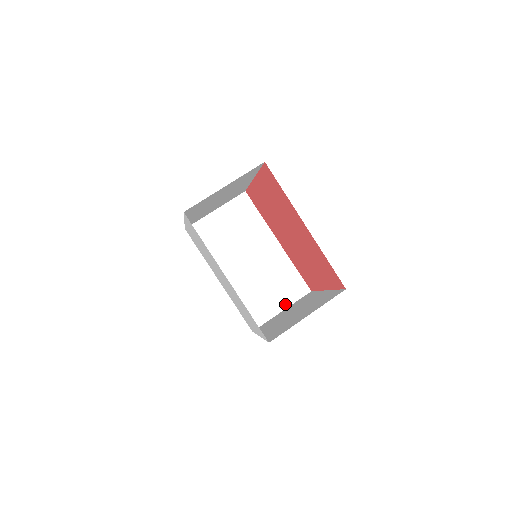
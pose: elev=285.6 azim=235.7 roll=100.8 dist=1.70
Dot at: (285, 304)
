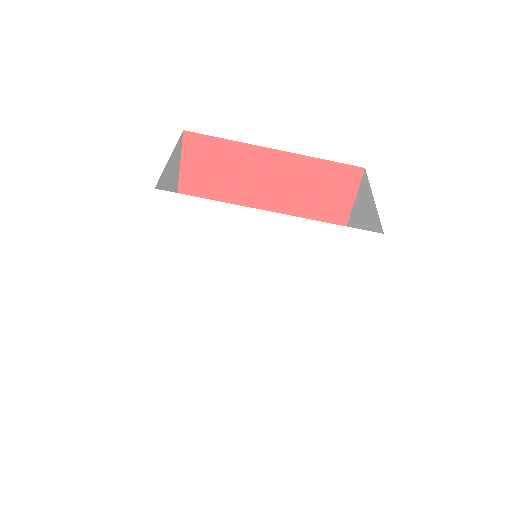
Dot at: occluded
